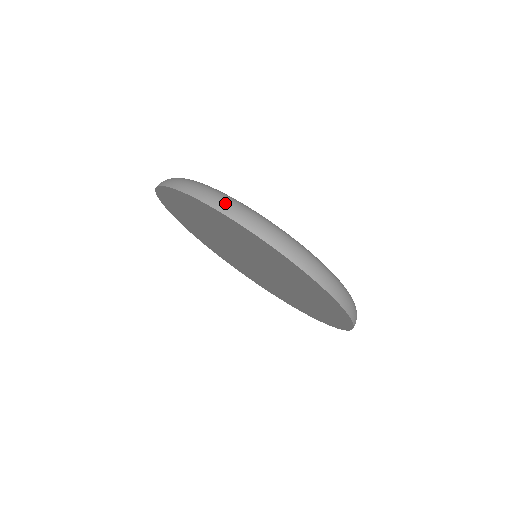
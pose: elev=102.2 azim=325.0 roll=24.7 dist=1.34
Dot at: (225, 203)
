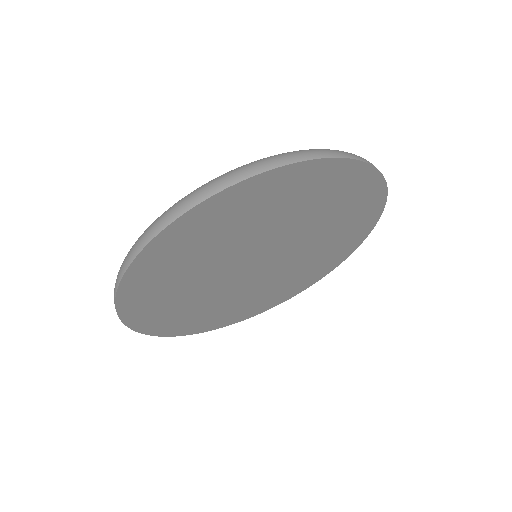
Dot at: (149, 230)
